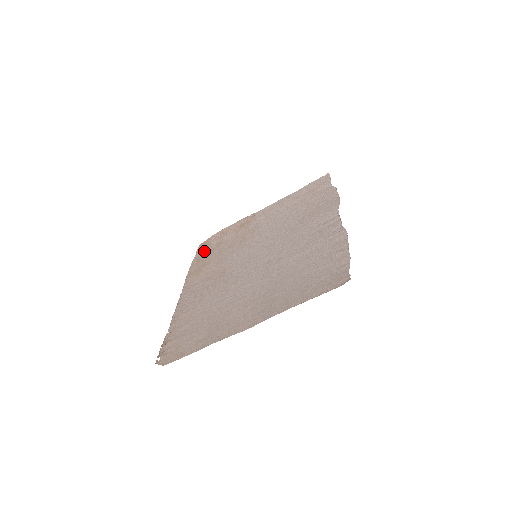
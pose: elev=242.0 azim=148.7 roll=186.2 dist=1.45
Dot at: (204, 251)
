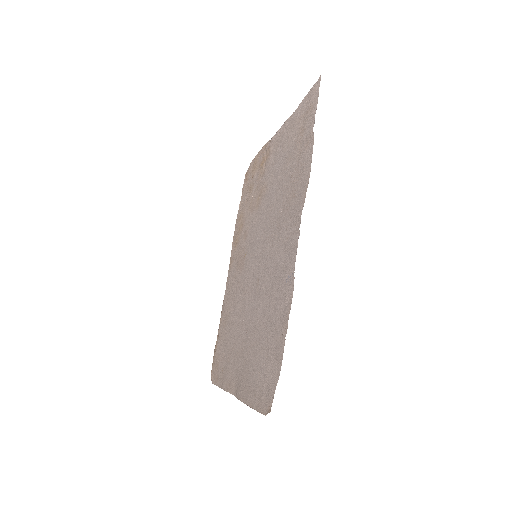
Dot at: (244, 196)
